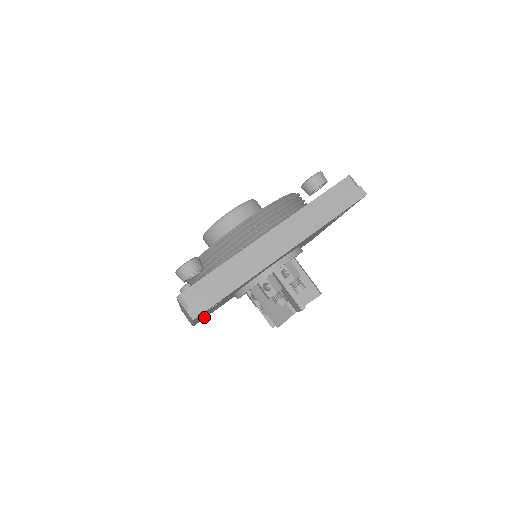
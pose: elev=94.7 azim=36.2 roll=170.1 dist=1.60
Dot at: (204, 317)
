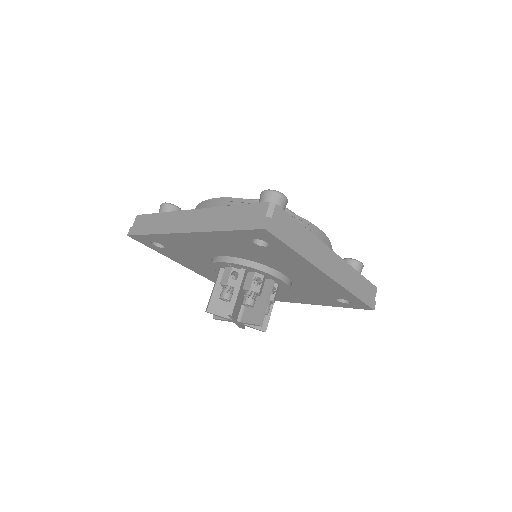
Dot at: (160, 241)
